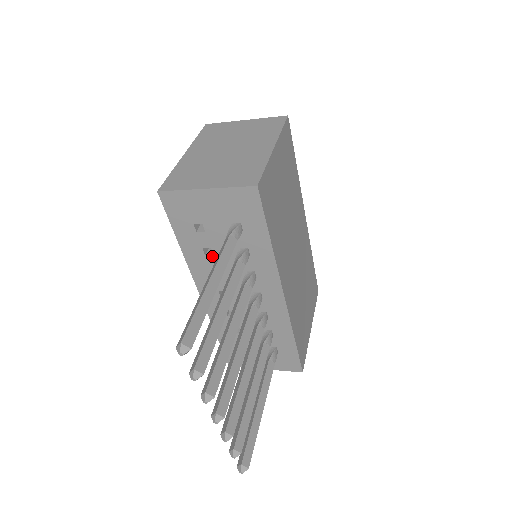
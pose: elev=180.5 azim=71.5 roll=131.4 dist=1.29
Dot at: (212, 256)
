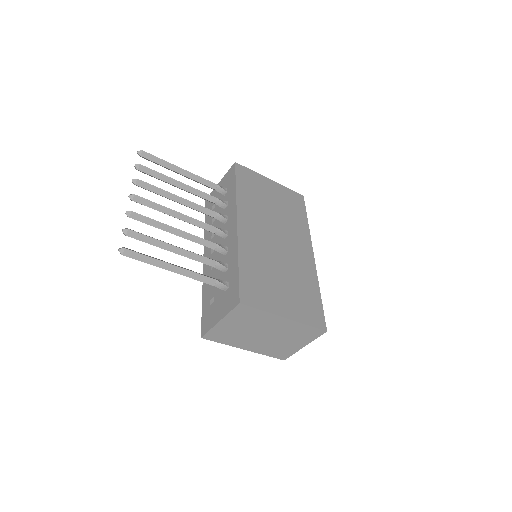
Dot at: (214, 222)
